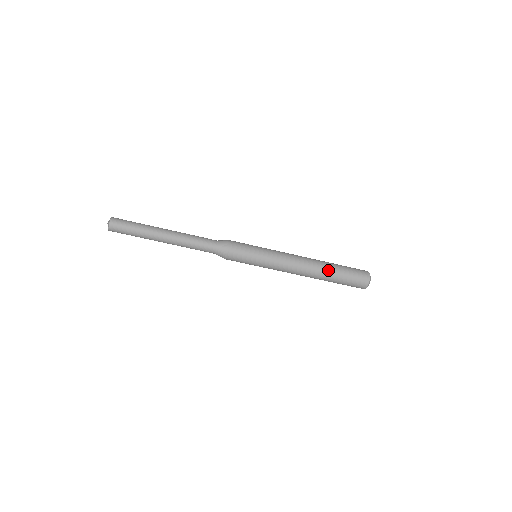
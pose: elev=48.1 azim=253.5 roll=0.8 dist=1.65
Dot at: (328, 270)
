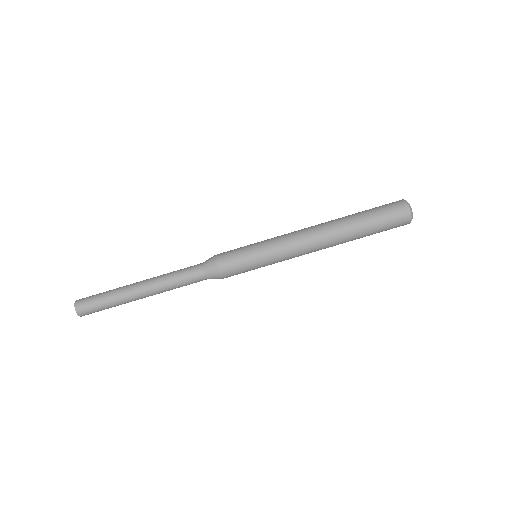
Dot at: occluded
